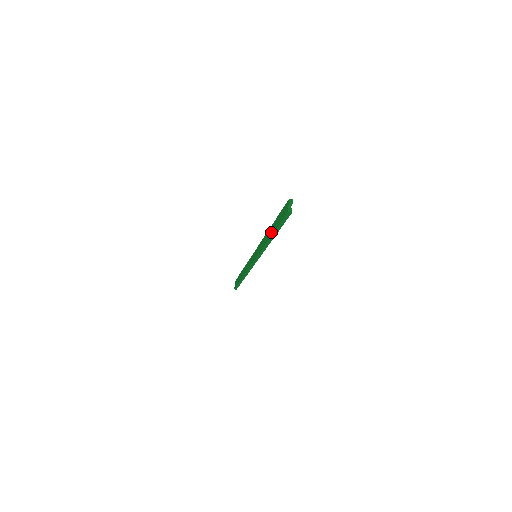
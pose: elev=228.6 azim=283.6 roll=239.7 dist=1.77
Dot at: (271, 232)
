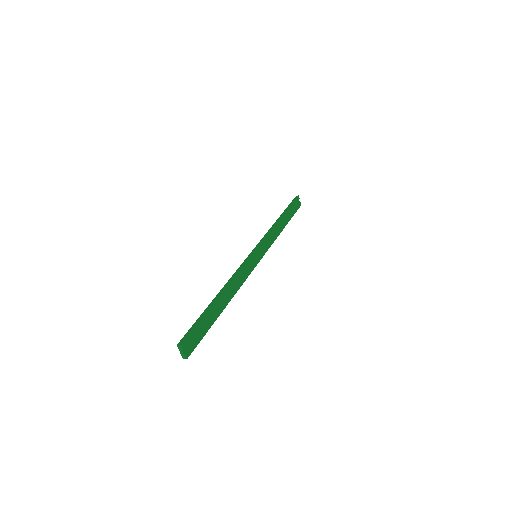
Dot at: (217, 307)
